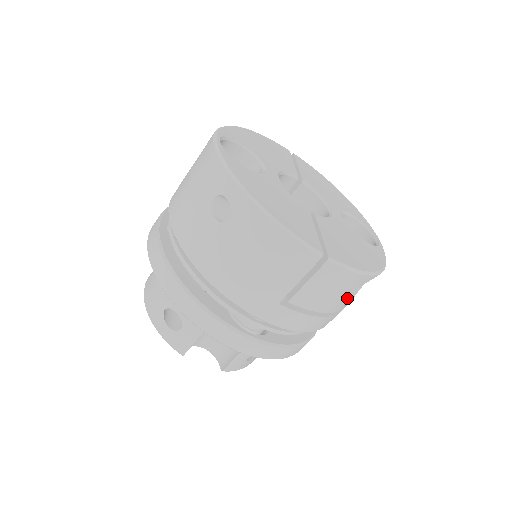
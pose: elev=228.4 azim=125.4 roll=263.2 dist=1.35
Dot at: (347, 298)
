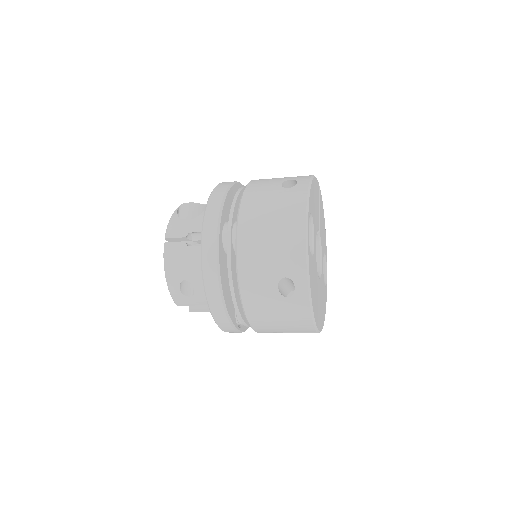
Dot at: occluded
